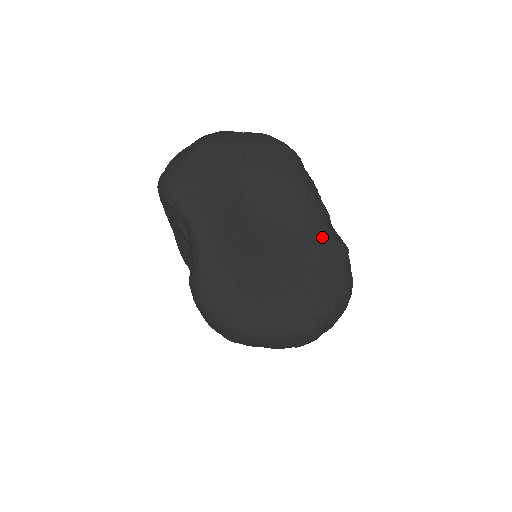
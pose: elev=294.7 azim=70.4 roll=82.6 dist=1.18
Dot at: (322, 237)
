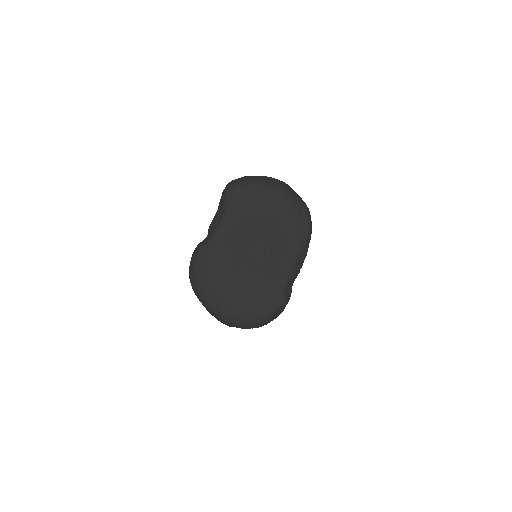
Dot at: (278, 285)
